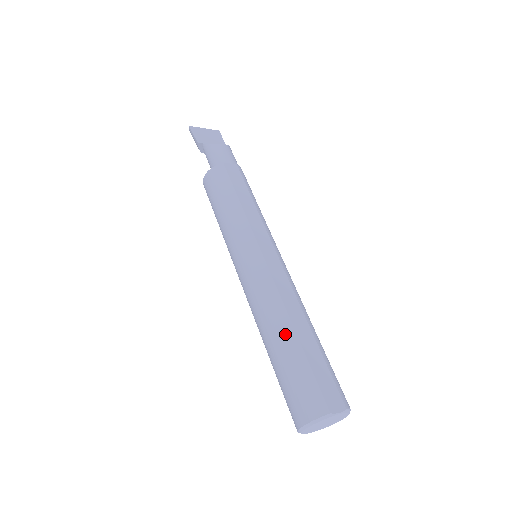
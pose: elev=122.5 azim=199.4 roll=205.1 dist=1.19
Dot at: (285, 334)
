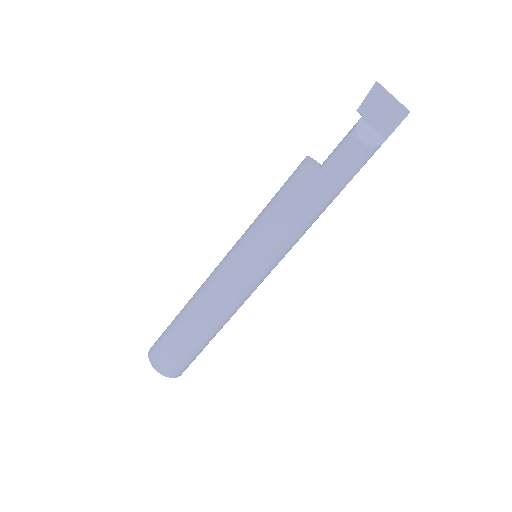
Dot at: (185, 315)
